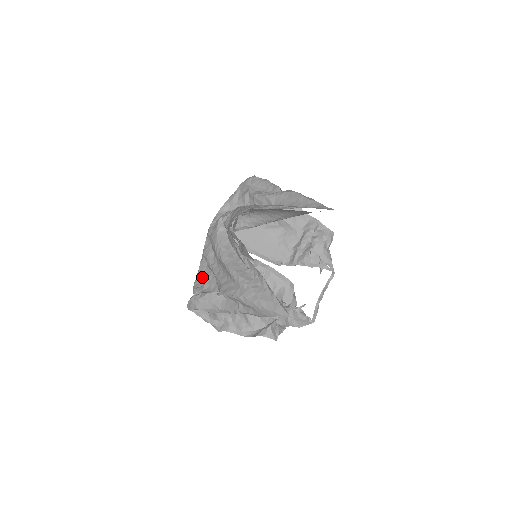
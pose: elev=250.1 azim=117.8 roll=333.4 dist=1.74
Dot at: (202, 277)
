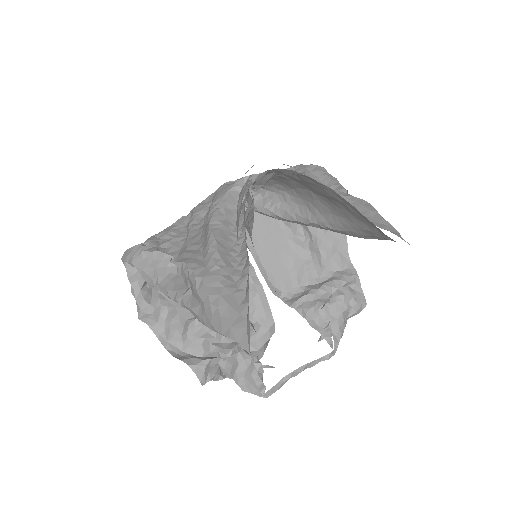
Dot at: (170, 232)
